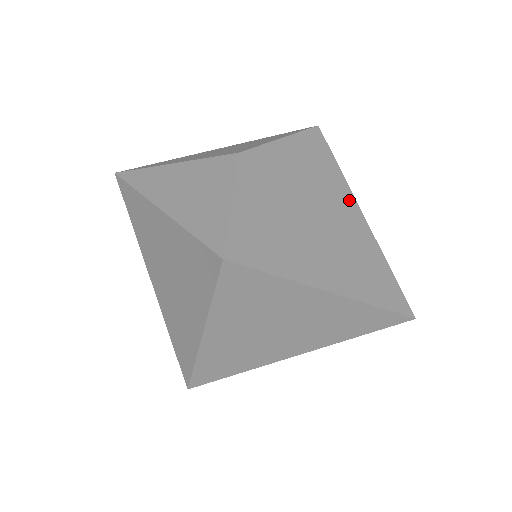
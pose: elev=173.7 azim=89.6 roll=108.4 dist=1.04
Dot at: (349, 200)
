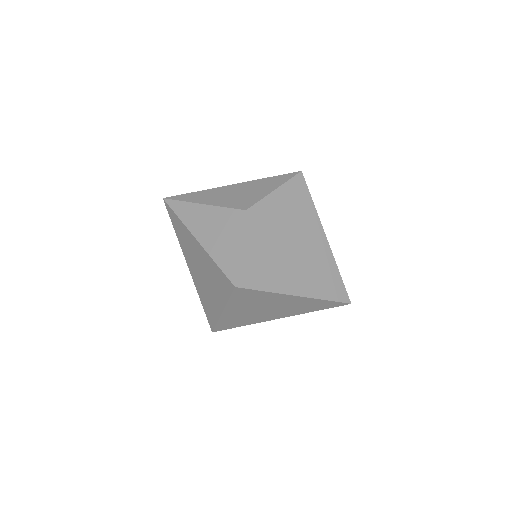
Dot at: (317, 227)
